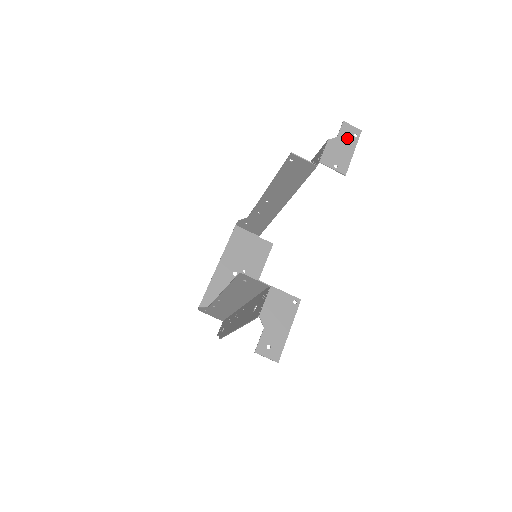
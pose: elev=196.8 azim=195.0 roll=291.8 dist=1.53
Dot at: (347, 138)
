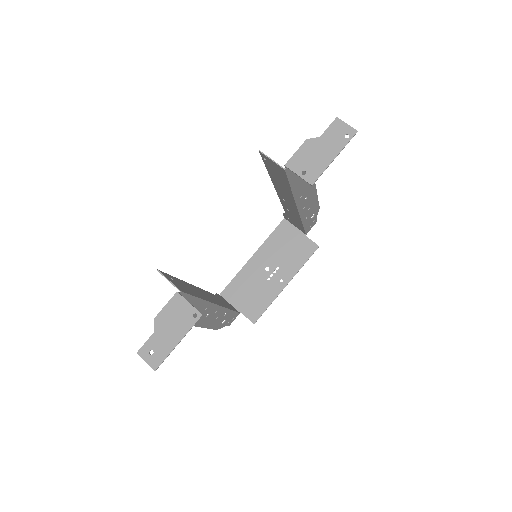
Dot at: (333, 139)
